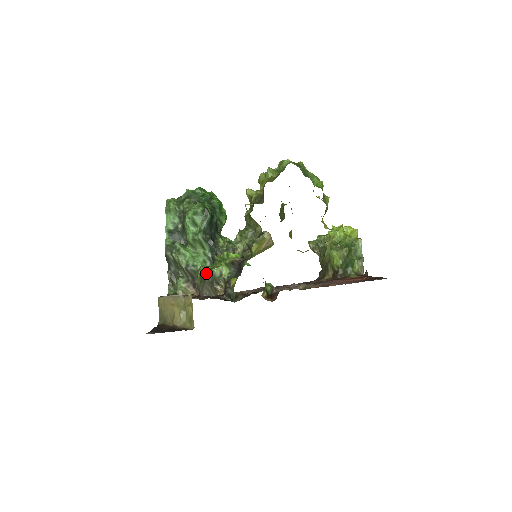
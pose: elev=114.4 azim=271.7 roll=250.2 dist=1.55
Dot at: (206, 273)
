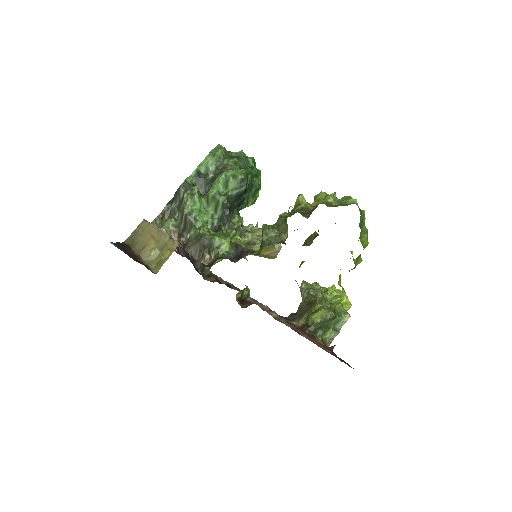
Dot at: (207, 235)
